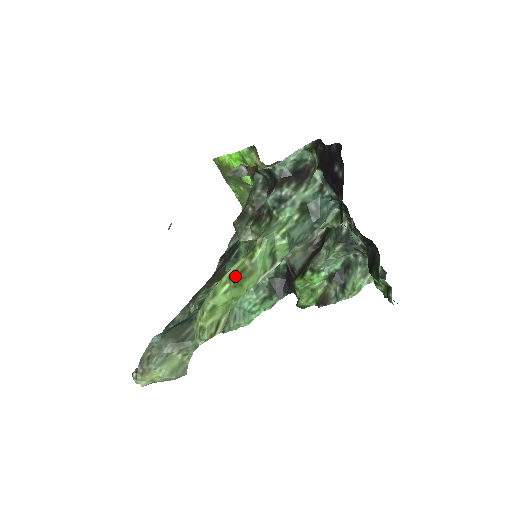
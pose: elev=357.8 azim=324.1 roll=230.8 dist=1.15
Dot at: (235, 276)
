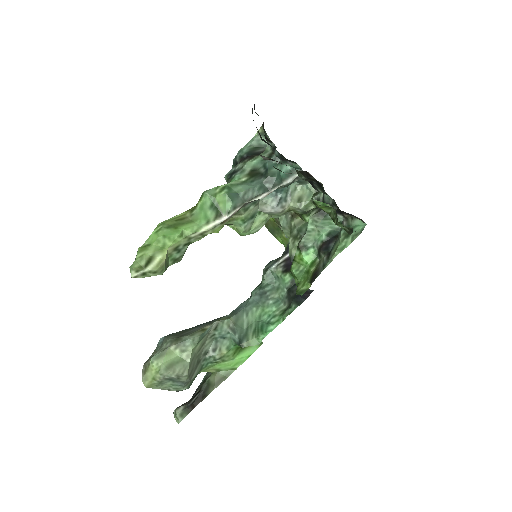
Dot at: (171, 222)
